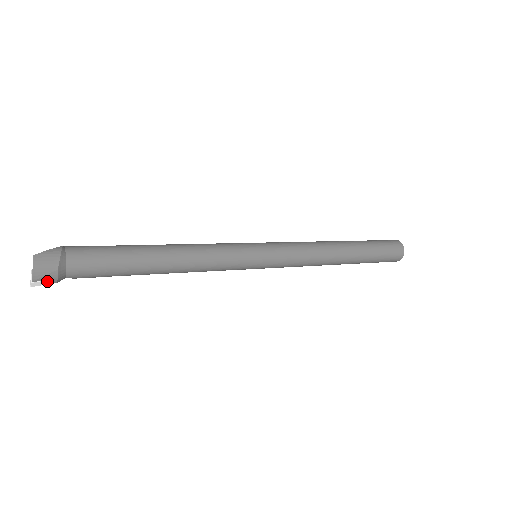
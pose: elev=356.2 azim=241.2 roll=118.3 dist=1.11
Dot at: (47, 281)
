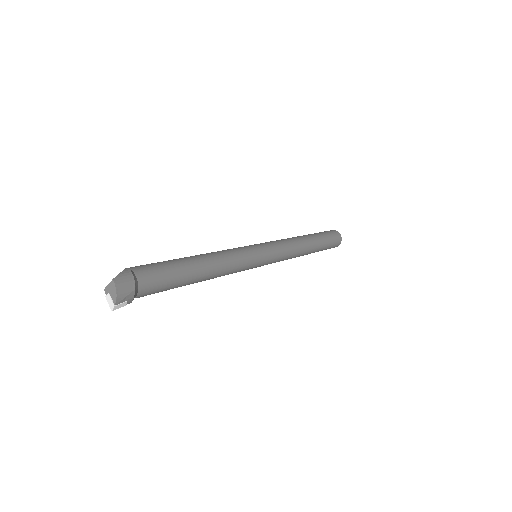
Dot at: (126, 302)
